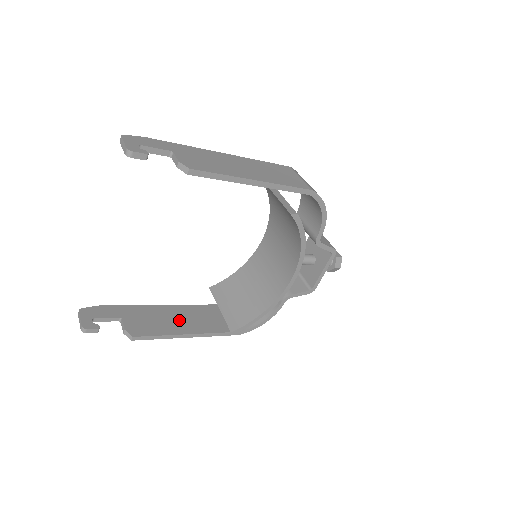
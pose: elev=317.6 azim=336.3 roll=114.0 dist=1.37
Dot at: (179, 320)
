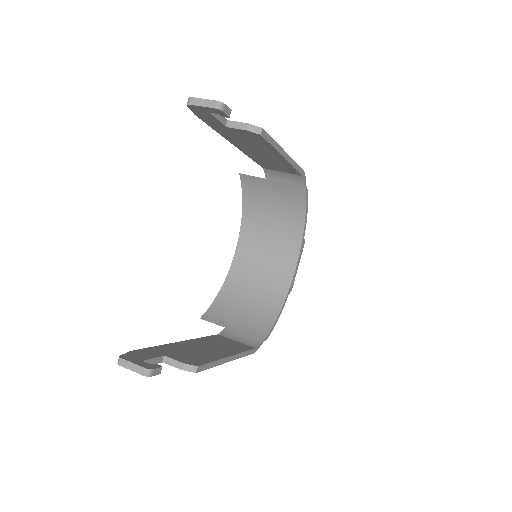
Dot at: (207, 349)
